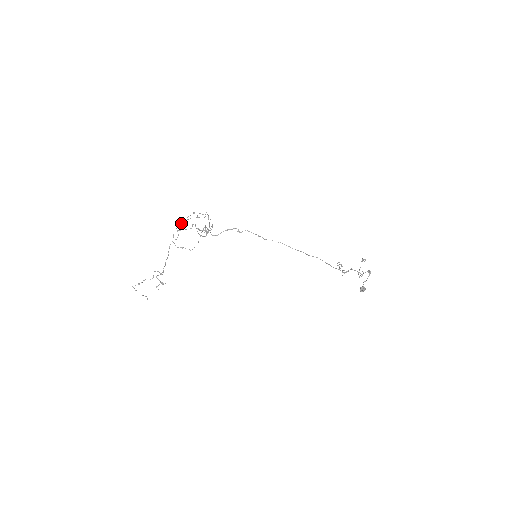
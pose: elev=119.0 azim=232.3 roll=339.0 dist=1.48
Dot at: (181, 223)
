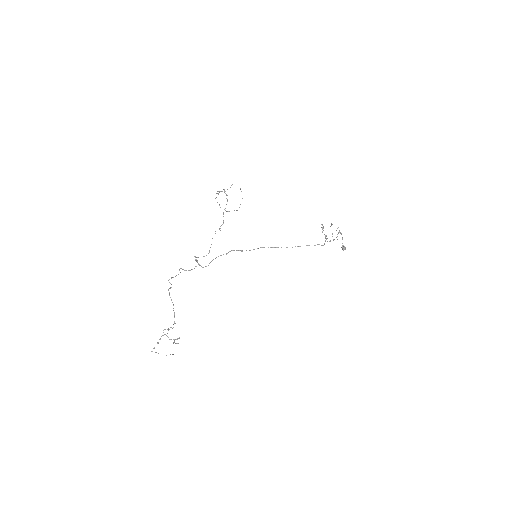
Dot at: occluded
